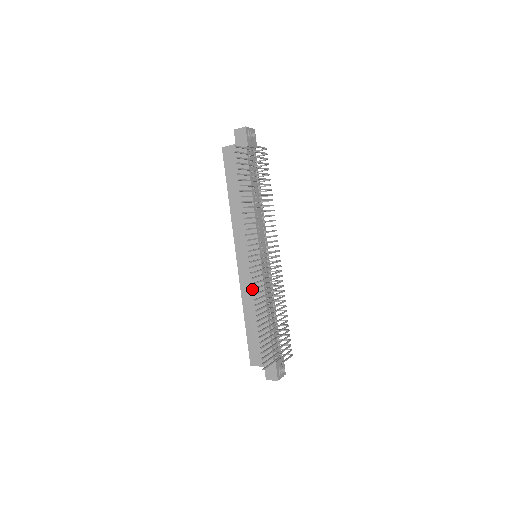
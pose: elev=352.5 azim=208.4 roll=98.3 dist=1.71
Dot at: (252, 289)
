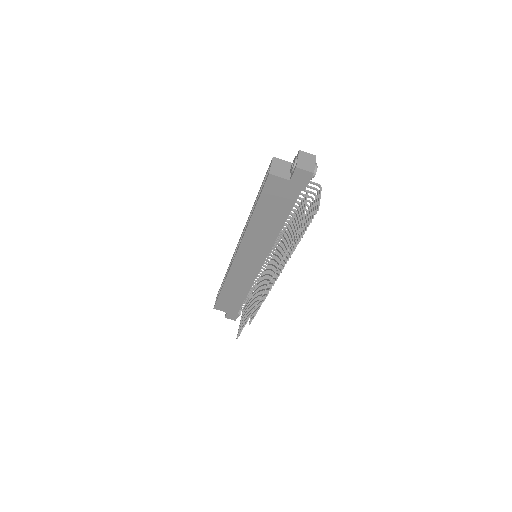
Dot at: occluded
